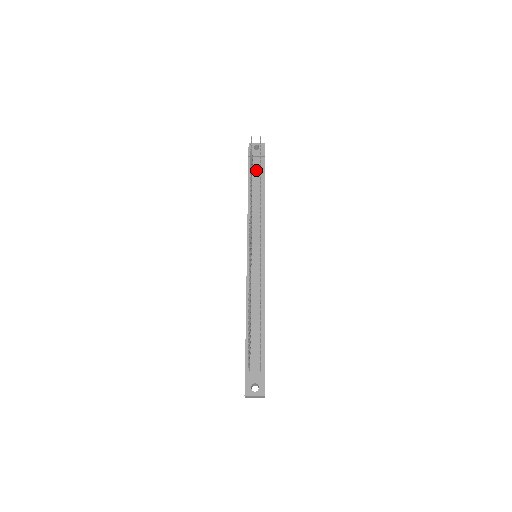
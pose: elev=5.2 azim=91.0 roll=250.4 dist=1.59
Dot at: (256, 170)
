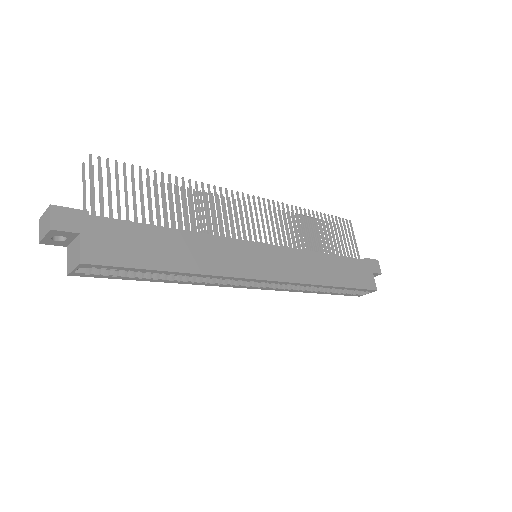
Dot at: occluded
